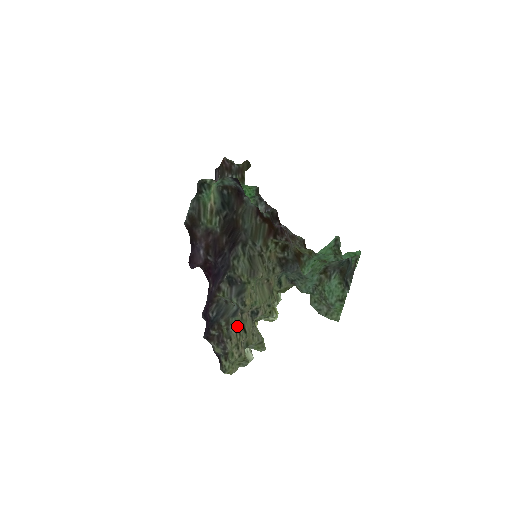
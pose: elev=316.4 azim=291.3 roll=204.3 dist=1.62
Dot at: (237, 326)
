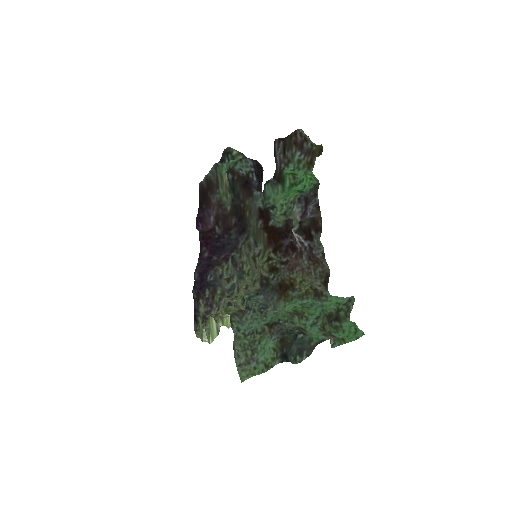
Dot at: occluded
